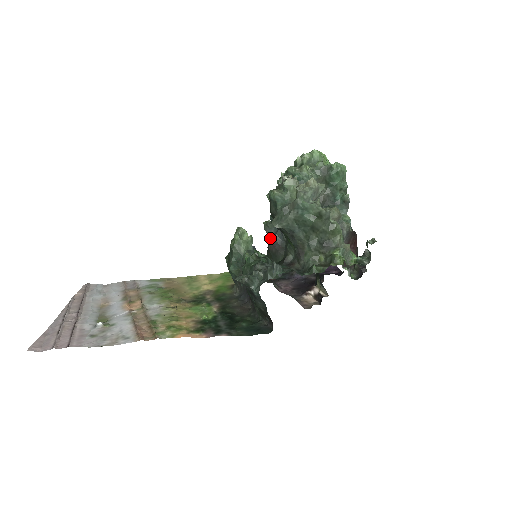
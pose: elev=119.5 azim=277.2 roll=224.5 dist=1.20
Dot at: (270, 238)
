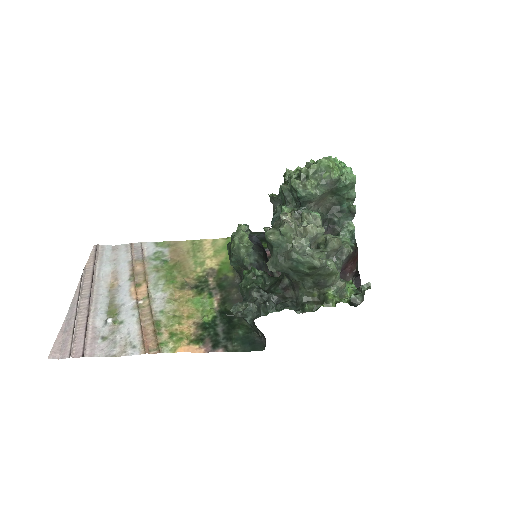
Dot at: occluded
